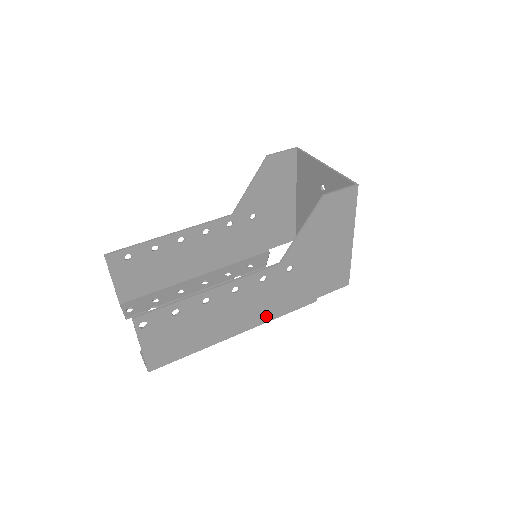
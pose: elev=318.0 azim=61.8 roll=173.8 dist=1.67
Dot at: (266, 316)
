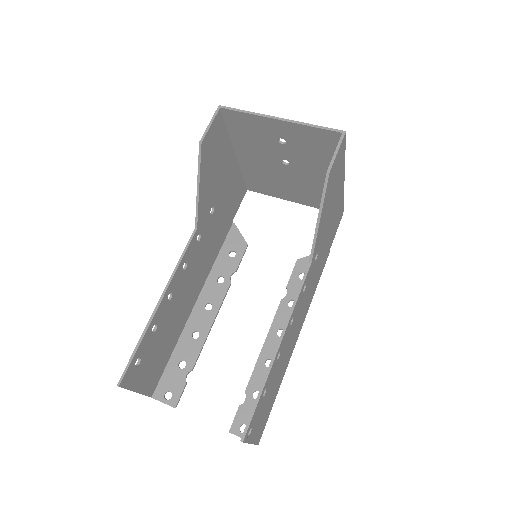
Dot at: (308, 306)
